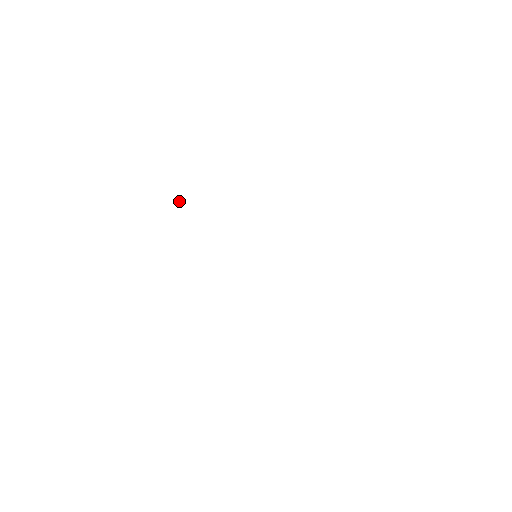
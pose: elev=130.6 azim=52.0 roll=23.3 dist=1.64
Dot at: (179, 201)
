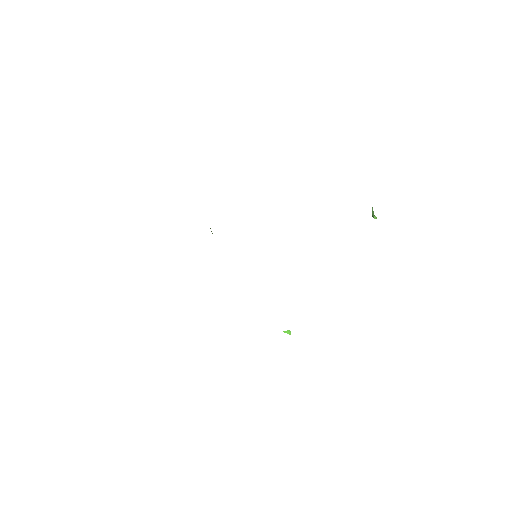
Dot at: occluded
